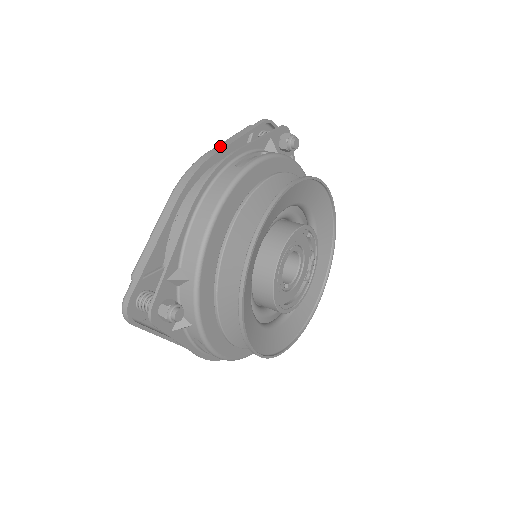
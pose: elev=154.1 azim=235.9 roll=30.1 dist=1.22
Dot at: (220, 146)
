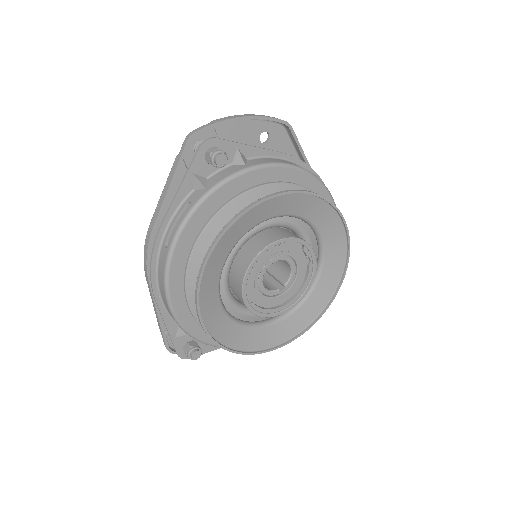
Dot at: (156, 210)
